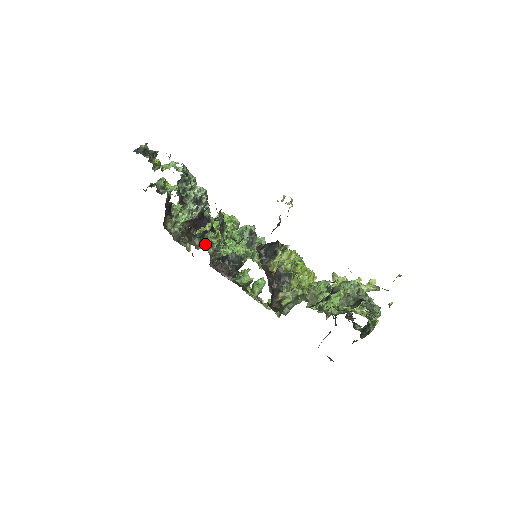
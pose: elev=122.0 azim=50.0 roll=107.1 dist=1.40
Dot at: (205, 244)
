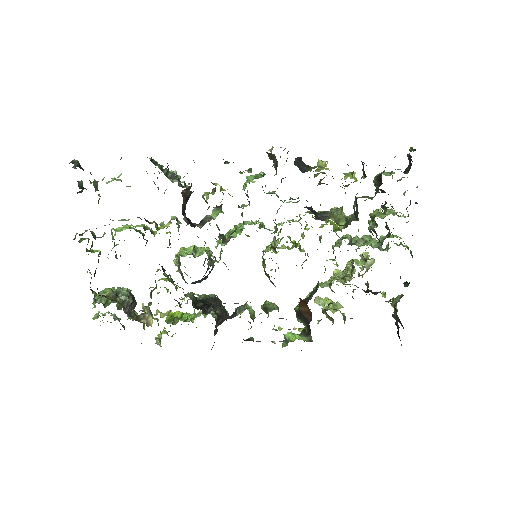
Dot at: occluded
